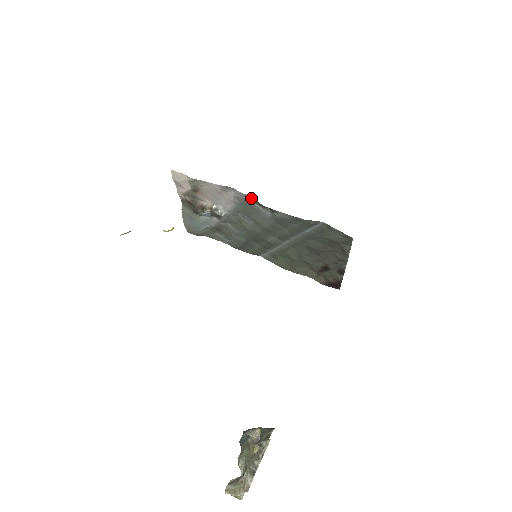
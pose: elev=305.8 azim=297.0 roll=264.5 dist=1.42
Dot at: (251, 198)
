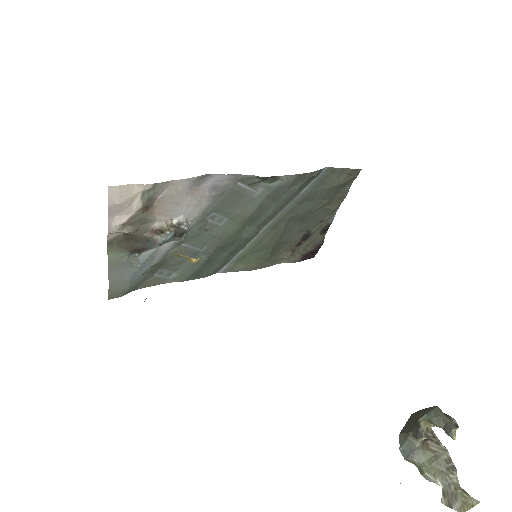
Dot at: (240, 176)
